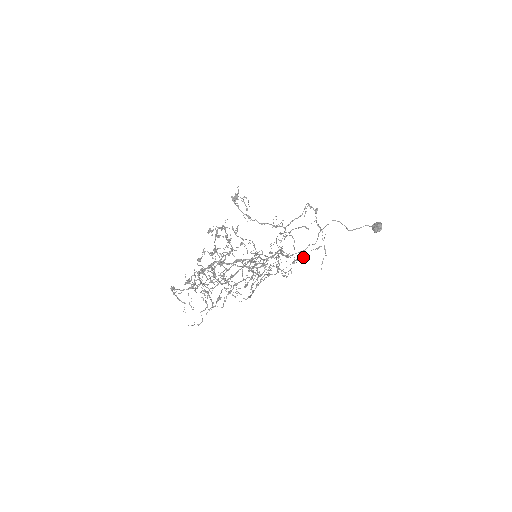
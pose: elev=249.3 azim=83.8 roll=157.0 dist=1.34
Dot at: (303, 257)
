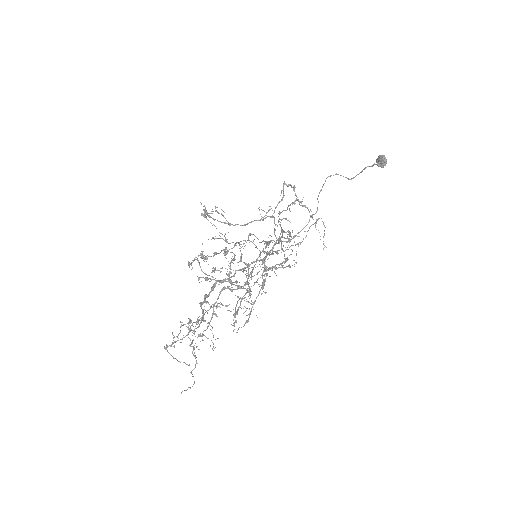
Dot at: occluded
